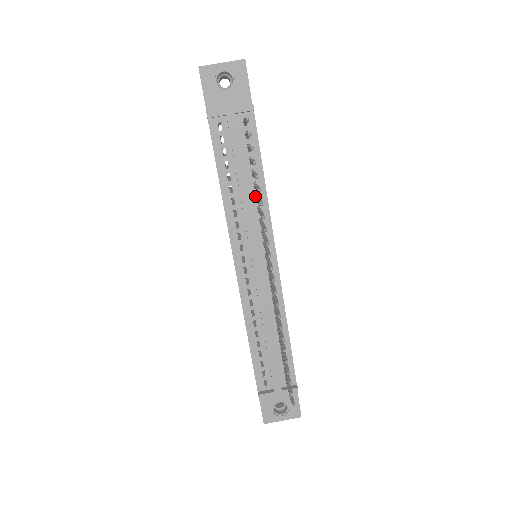
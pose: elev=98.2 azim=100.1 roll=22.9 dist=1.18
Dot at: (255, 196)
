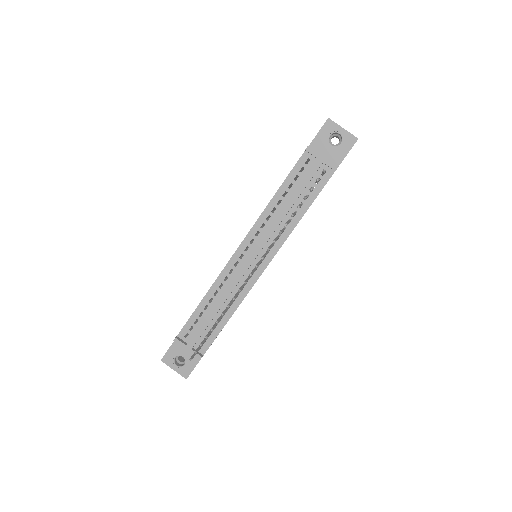
Dot at: (289, 219)
